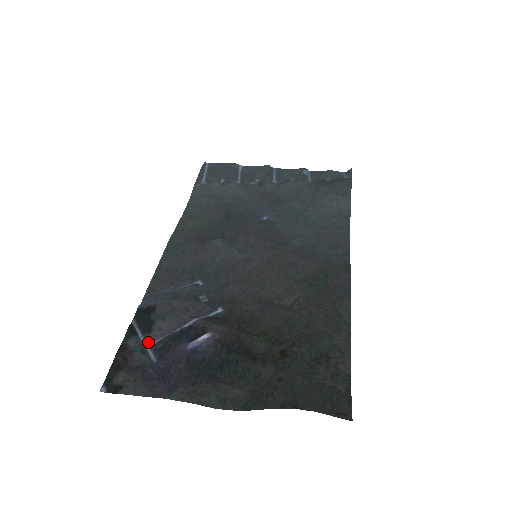
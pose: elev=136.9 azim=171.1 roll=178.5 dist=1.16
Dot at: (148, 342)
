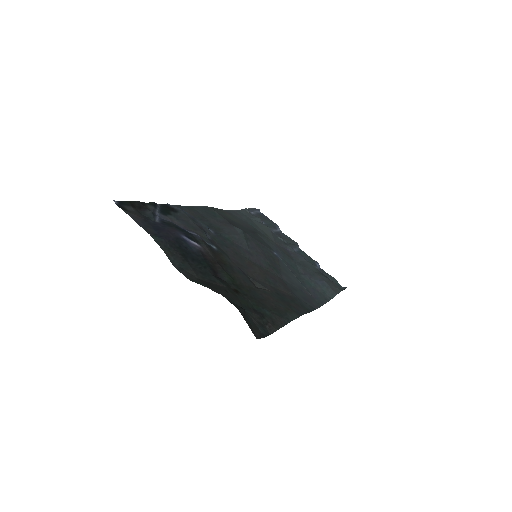
Dot at: (159, 216)
